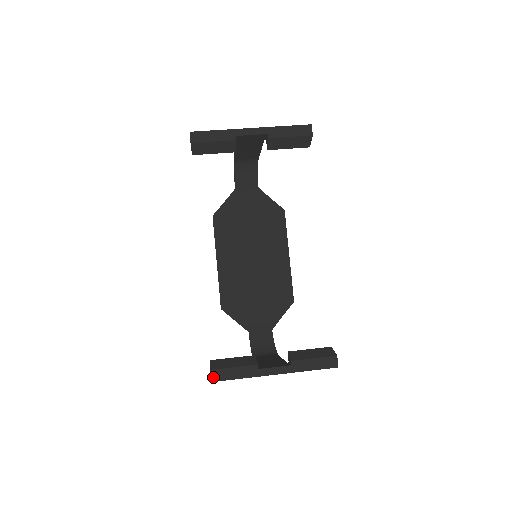
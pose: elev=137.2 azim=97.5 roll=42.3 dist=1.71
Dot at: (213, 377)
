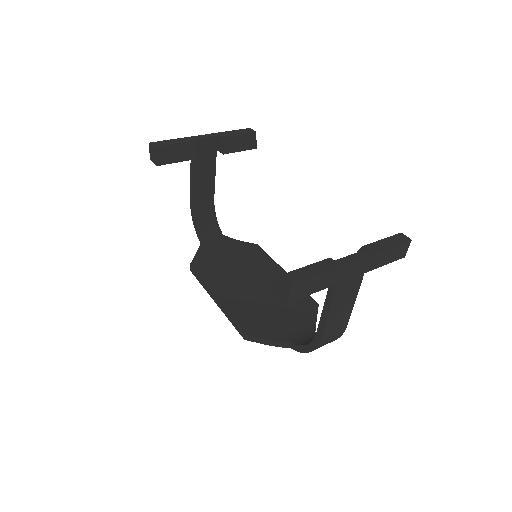
Dot at: (289, 280)
